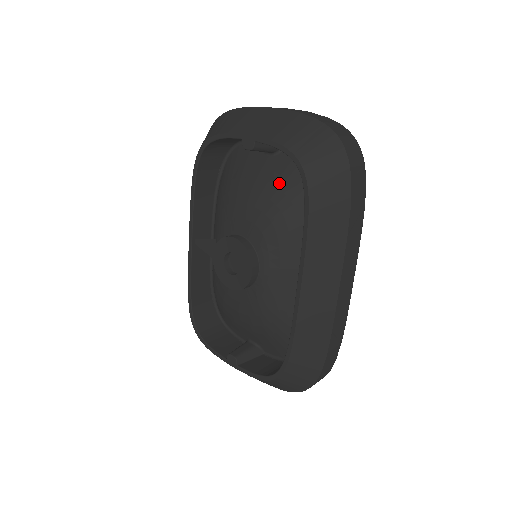
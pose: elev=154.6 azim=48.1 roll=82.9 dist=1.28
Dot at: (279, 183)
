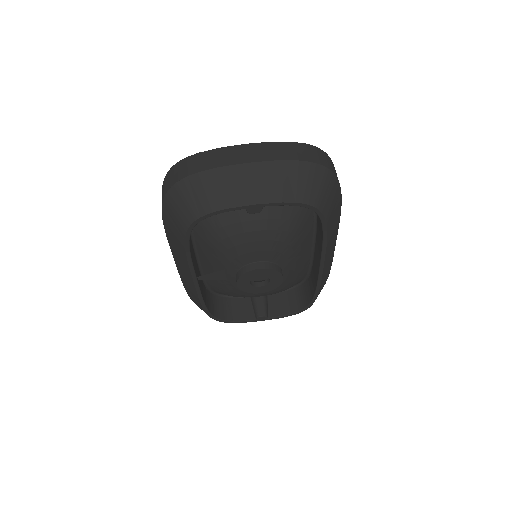
Dot at: (278, 214)
